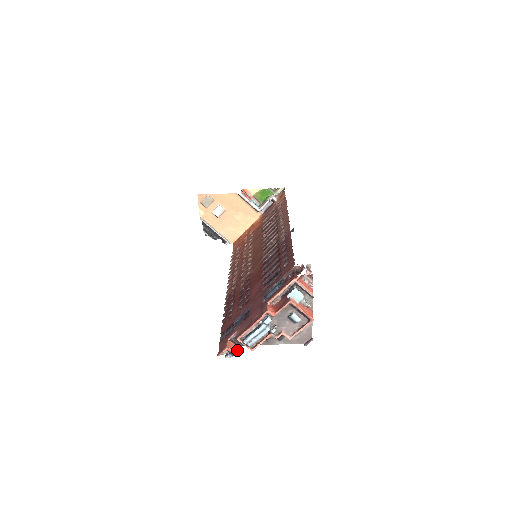
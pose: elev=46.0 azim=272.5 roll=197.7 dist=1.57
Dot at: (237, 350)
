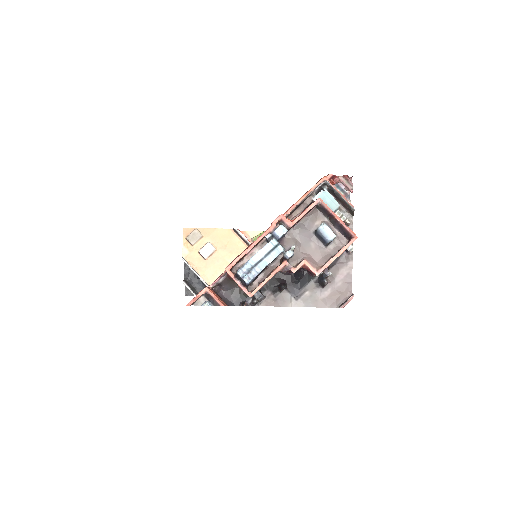
Dot at: (223, 303)
